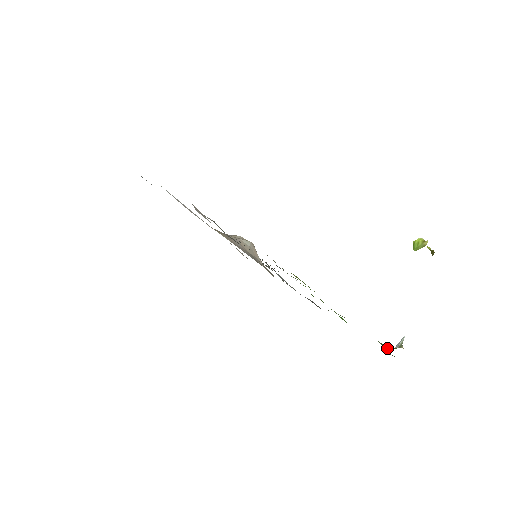
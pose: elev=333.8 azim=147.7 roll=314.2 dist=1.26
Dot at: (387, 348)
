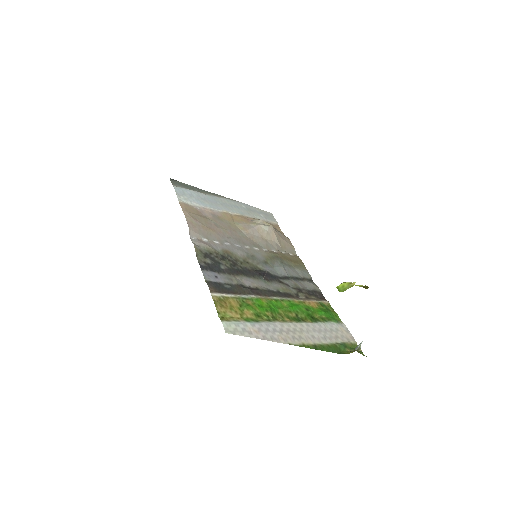
Dot at: (347, 350)
